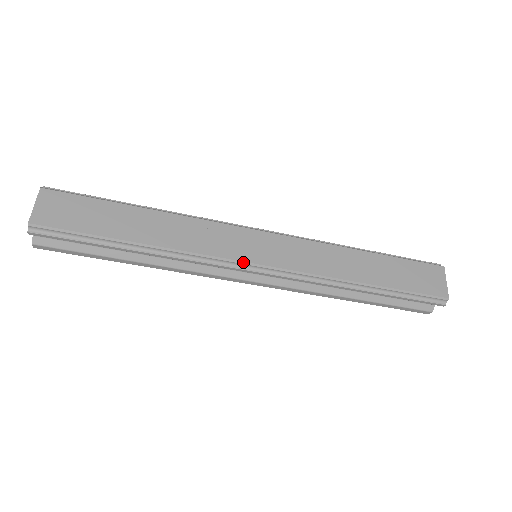
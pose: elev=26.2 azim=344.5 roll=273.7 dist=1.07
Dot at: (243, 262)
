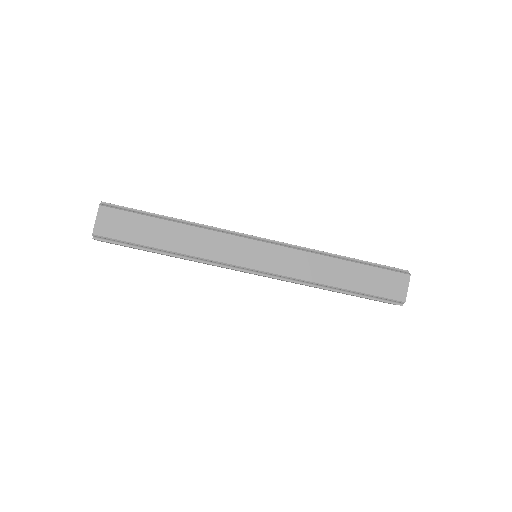
Dot at: (242, 267)
